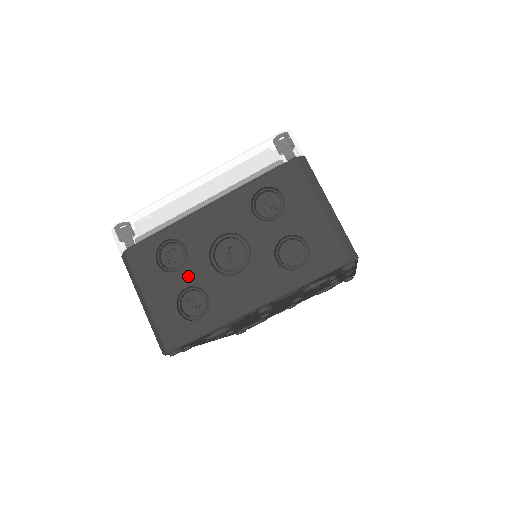
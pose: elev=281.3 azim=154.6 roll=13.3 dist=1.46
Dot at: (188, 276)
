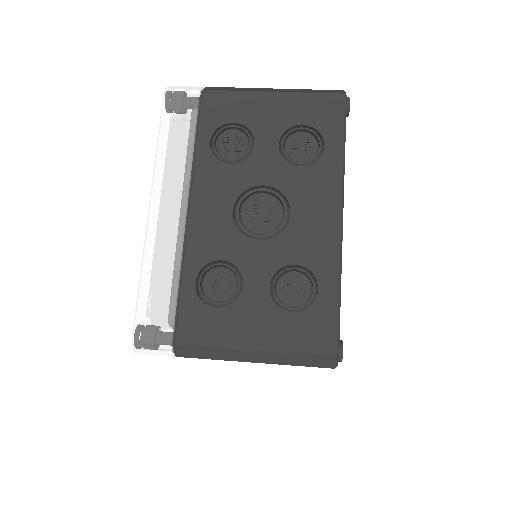
Dot at: (257, 276)
